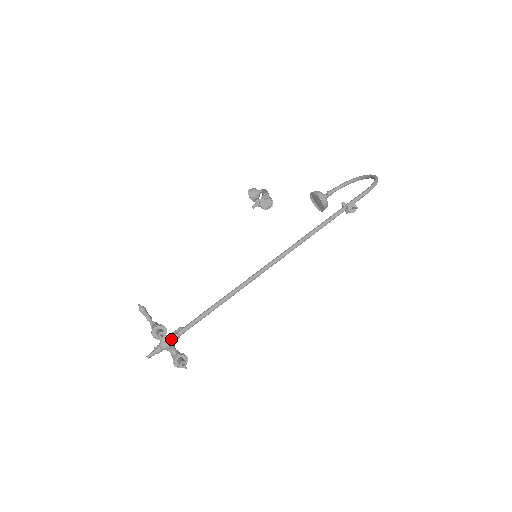
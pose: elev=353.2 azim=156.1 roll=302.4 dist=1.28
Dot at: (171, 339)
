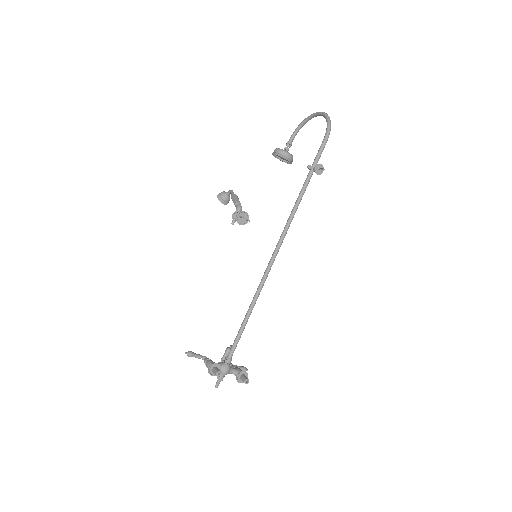
Dot at: (226, 366)
